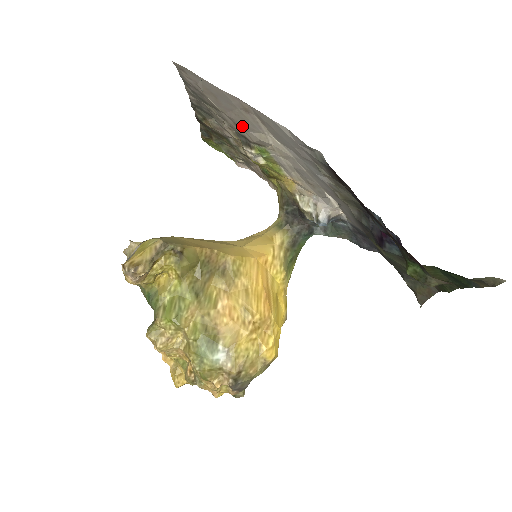
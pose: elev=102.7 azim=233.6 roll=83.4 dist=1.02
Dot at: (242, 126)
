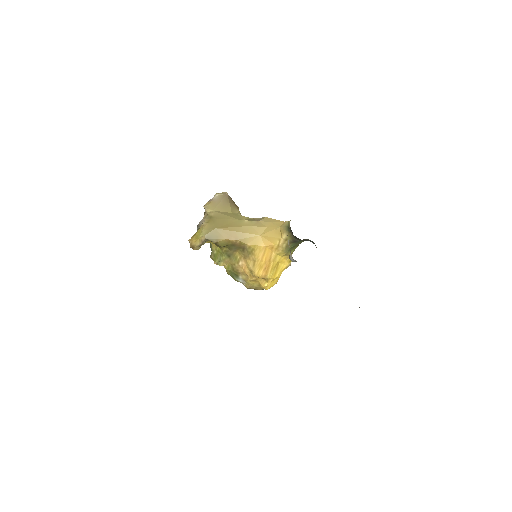
Dot at: occluded
